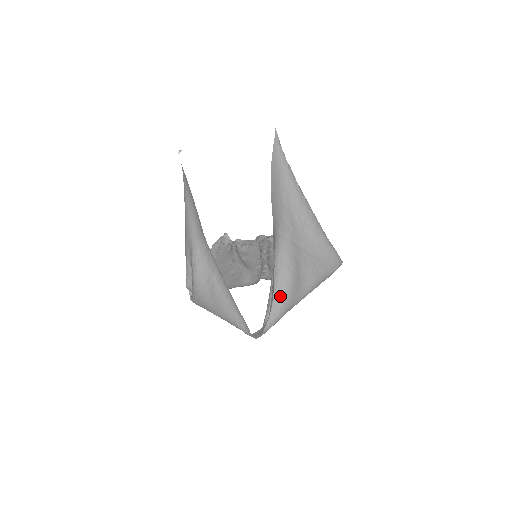
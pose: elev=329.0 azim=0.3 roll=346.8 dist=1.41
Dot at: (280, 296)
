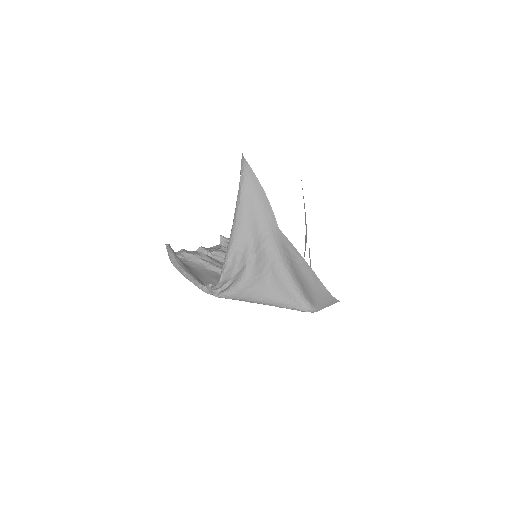
Dot at: occluded
